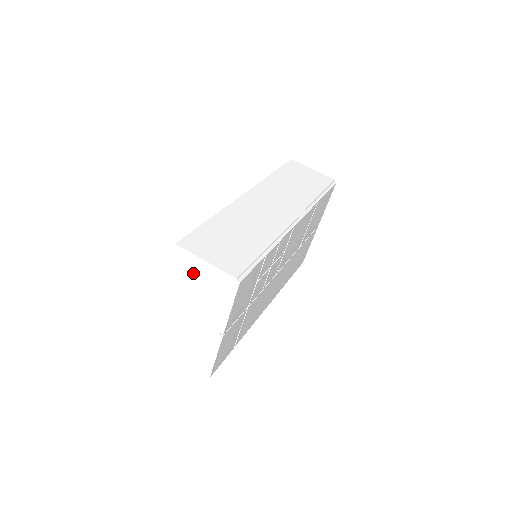
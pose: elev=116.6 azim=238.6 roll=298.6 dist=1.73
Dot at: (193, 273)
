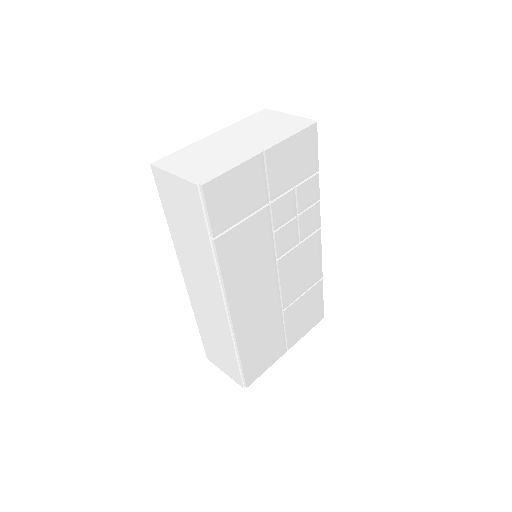
Dot at: (268, 120)
